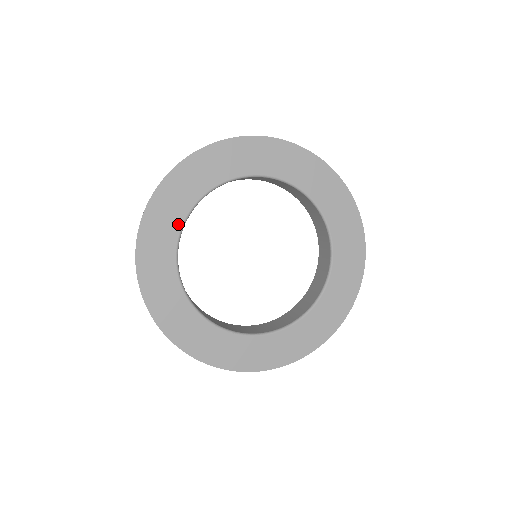
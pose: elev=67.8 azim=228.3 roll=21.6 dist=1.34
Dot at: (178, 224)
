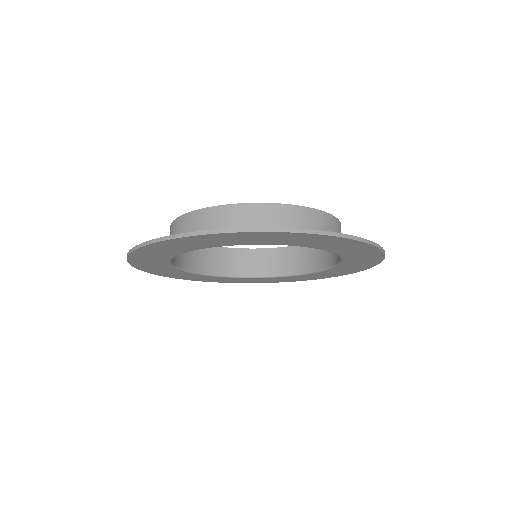
Dot at: (199, 248)
